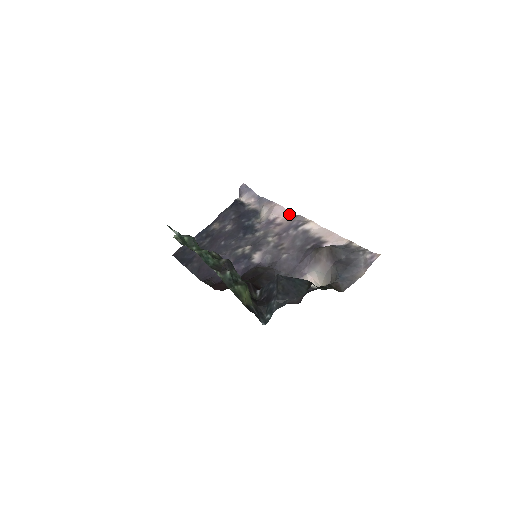
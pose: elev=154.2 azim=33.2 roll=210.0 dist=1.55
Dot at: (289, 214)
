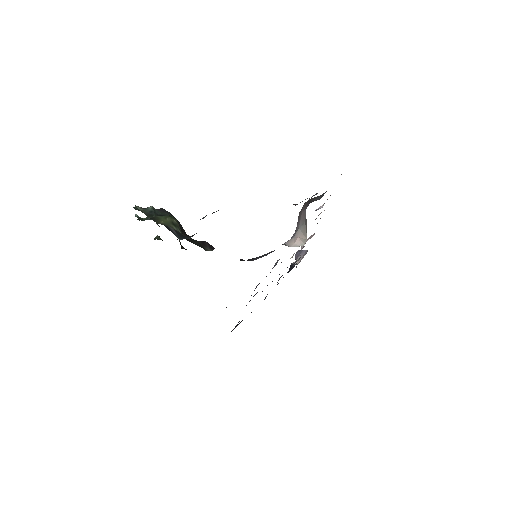
Dot at: occluded
